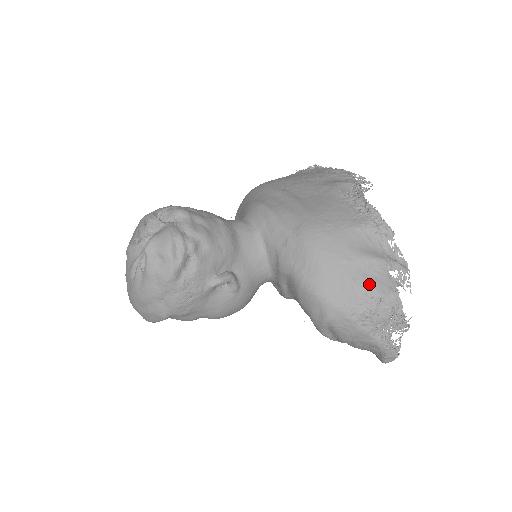
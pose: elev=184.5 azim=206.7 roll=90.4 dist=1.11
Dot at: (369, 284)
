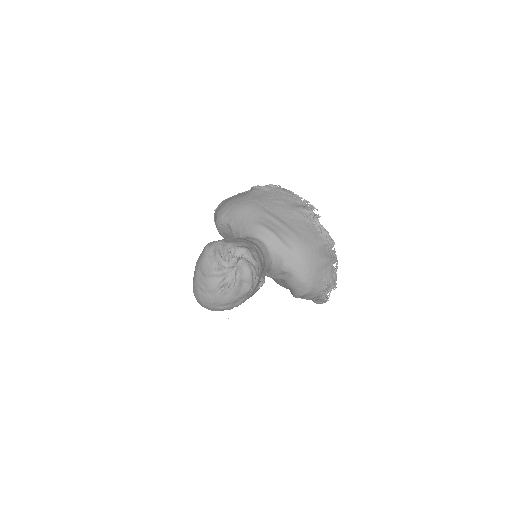
Dot at: (327, 273)
